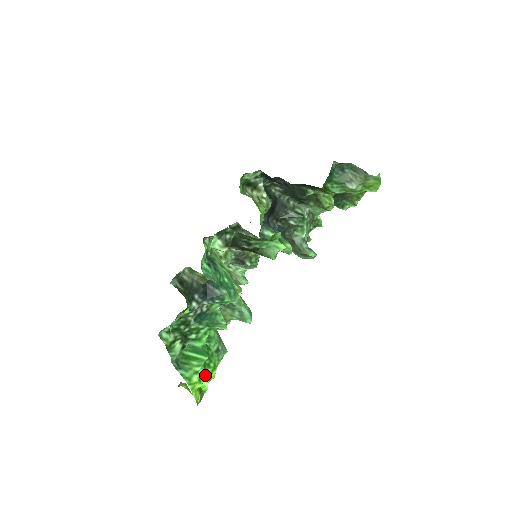
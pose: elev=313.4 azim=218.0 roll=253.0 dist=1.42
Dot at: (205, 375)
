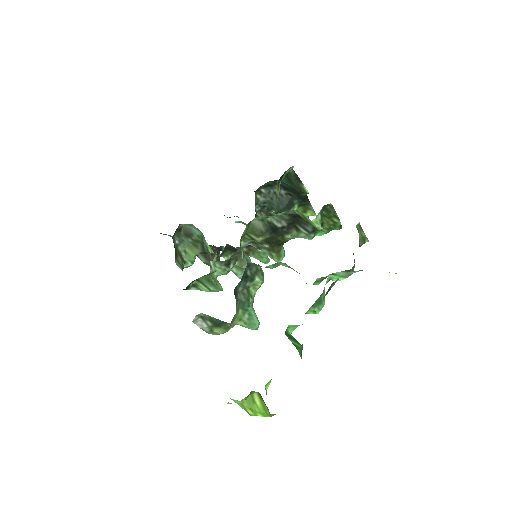
Dot at: occluded
